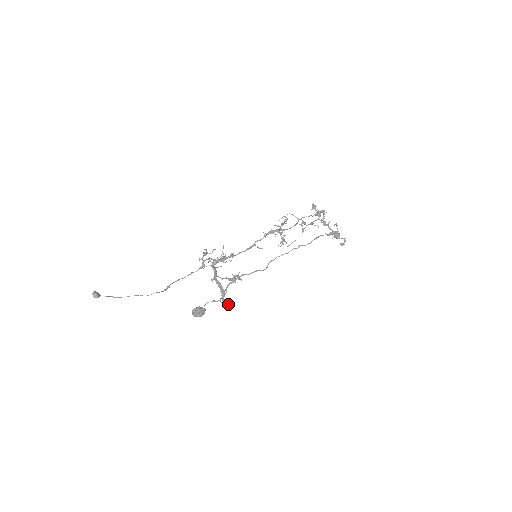
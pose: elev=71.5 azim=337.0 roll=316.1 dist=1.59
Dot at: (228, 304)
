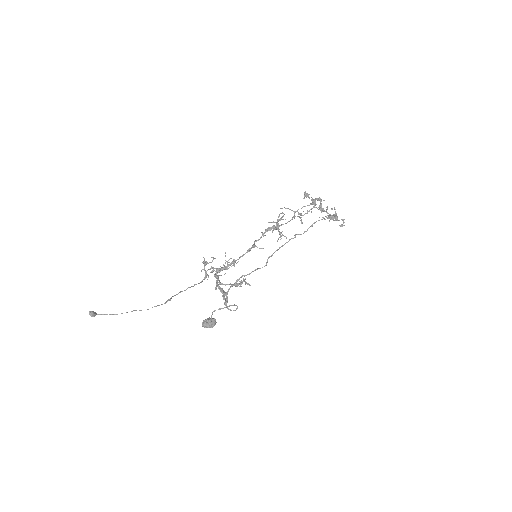
Dot at: occluded
